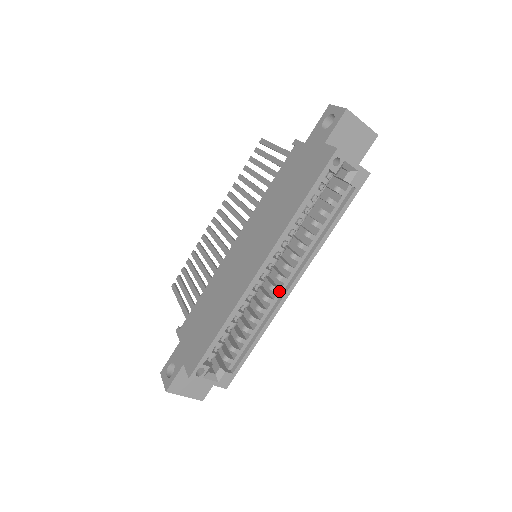
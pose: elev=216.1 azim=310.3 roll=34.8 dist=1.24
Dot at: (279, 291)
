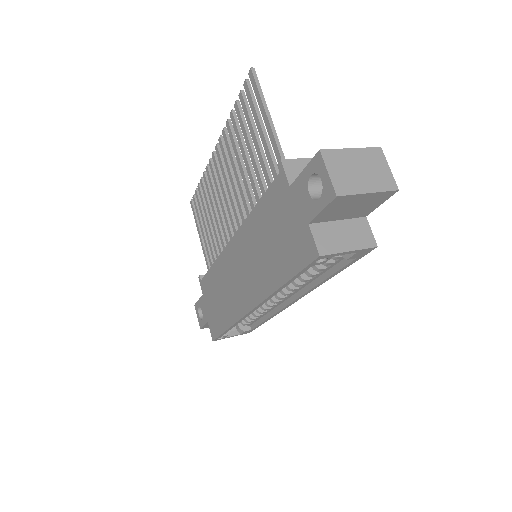
Dot at: (281, 301)
